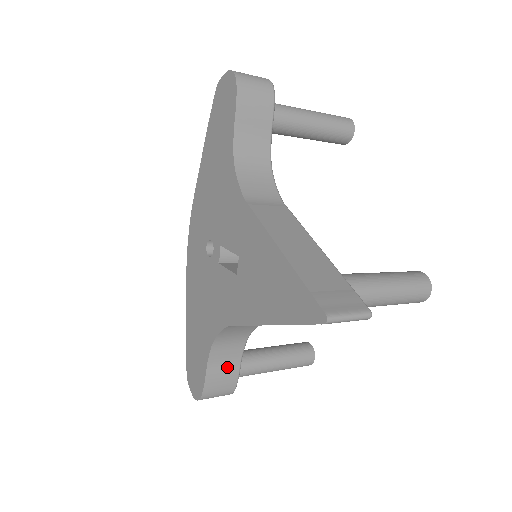
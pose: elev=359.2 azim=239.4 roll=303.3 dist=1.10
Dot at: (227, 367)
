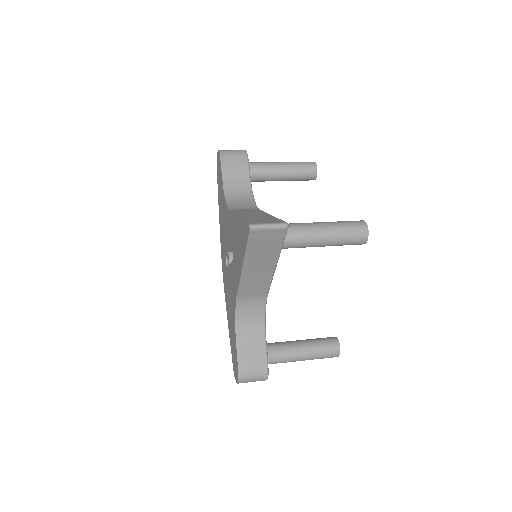
Dot at: (254, 348)
